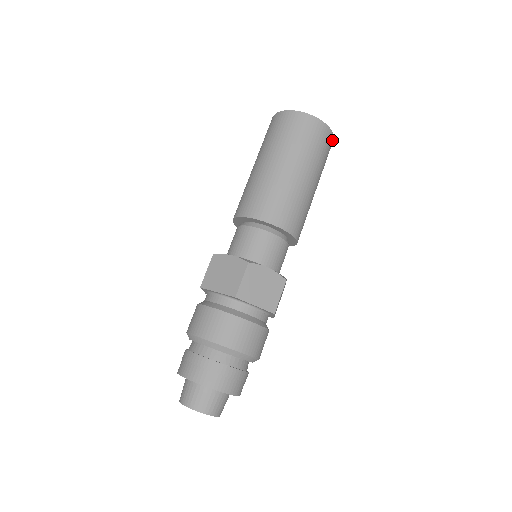
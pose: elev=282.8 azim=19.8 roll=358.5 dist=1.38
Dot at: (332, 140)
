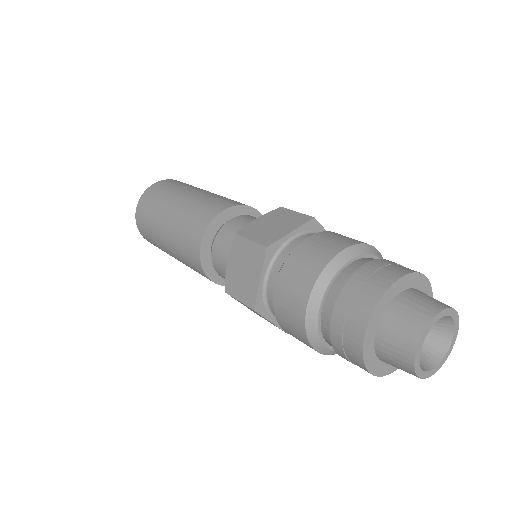
Dot at: occluded
